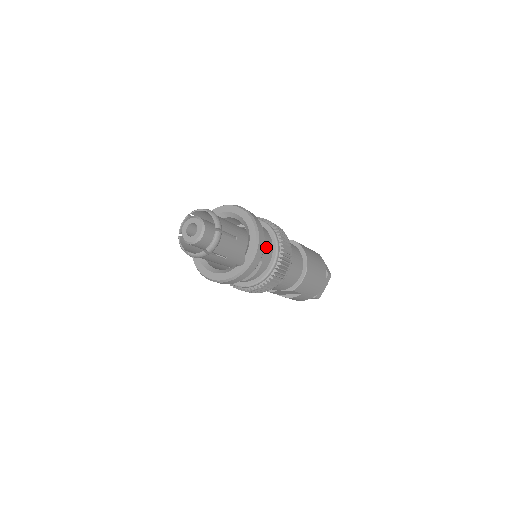
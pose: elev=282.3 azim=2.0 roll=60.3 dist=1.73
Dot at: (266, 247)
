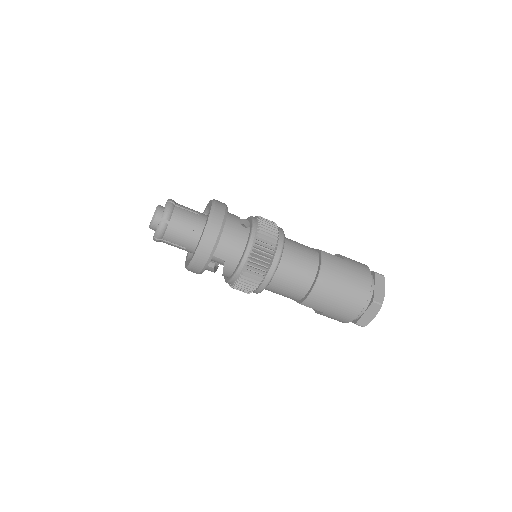
Dot at: (231, 247)
